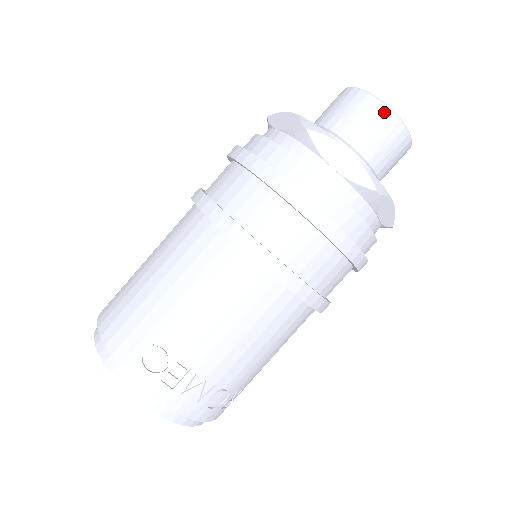
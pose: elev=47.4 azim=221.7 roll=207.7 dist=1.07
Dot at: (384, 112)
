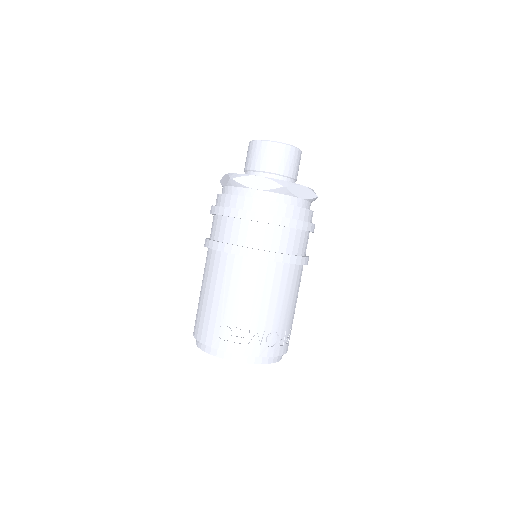
Dot at: (269, 145)
